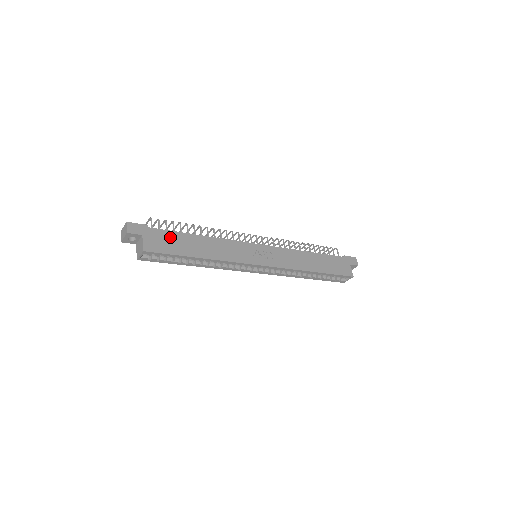
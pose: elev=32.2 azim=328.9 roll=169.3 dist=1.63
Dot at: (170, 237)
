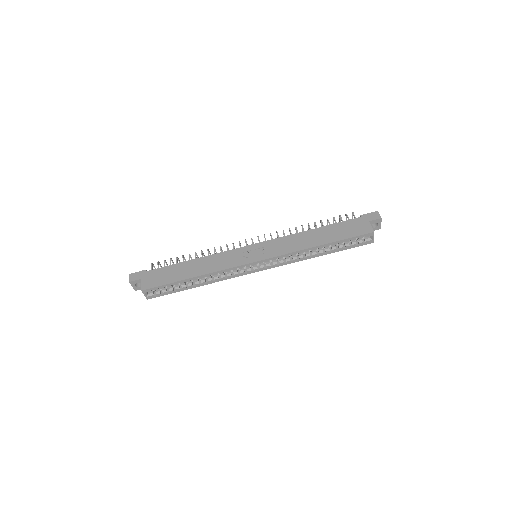
Dot at: (164, 271)
